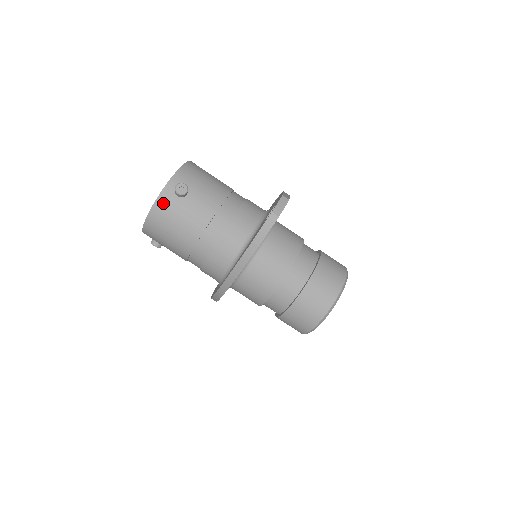
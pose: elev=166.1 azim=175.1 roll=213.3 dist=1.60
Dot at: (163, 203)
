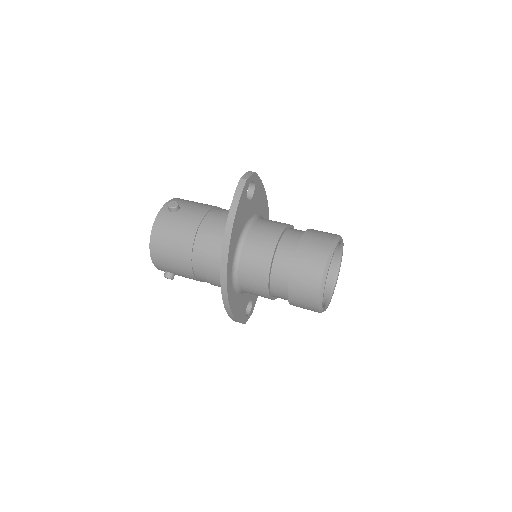
Dot at: (161, 221)
